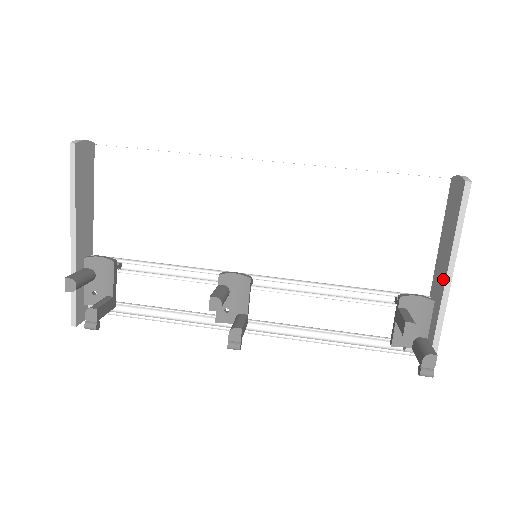
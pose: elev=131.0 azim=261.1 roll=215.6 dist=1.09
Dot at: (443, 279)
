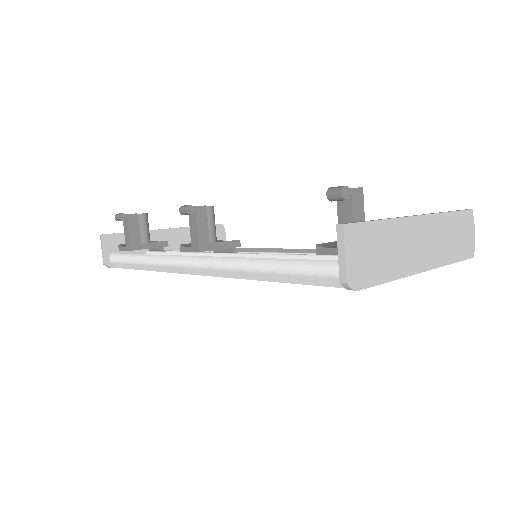
Dot at: occluded
